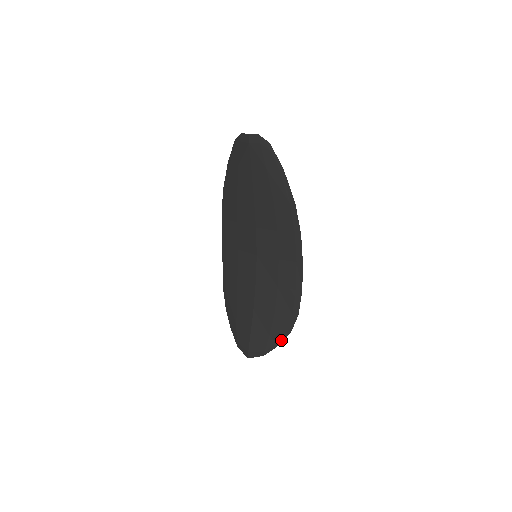
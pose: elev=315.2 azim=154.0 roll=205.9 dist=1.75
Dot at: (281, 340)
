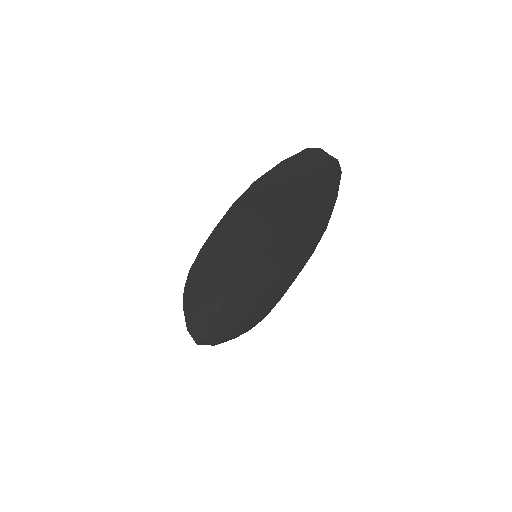
Dot at: (238, 335)
